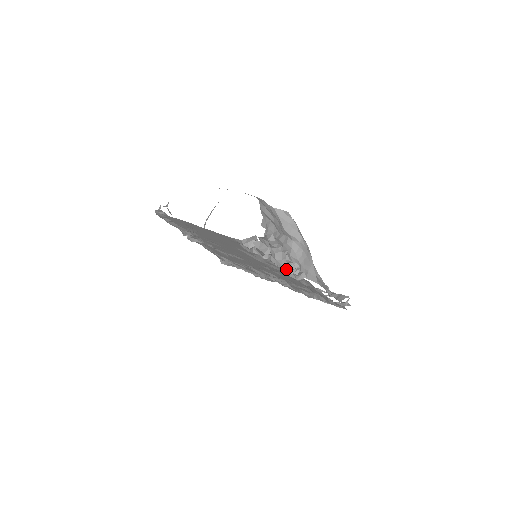
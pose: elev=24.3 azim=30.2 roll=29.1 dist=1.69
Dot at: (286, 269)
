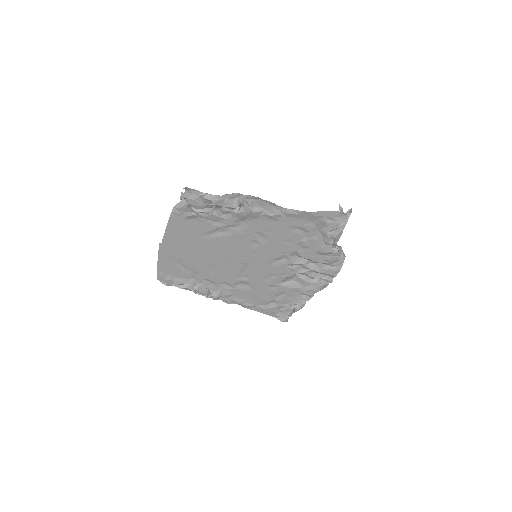
Dot at: (230, 205)
